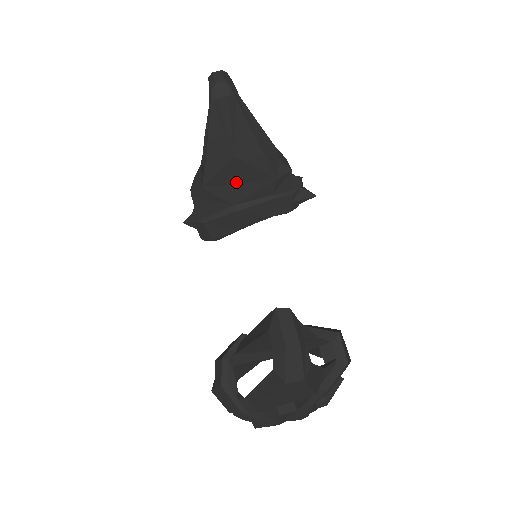
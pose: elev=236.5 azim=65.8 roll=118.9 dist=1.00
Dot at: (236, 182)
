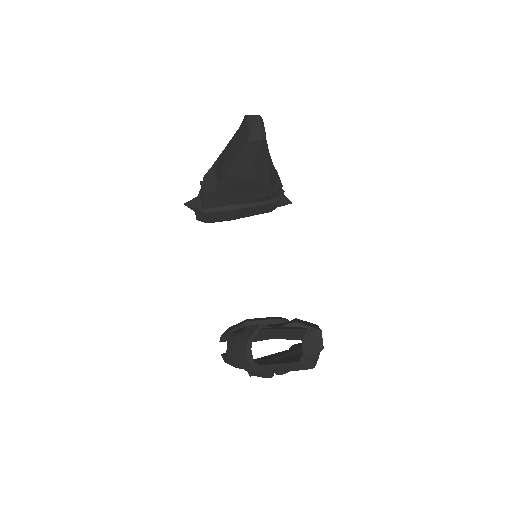
Dot at: (243, 191)
